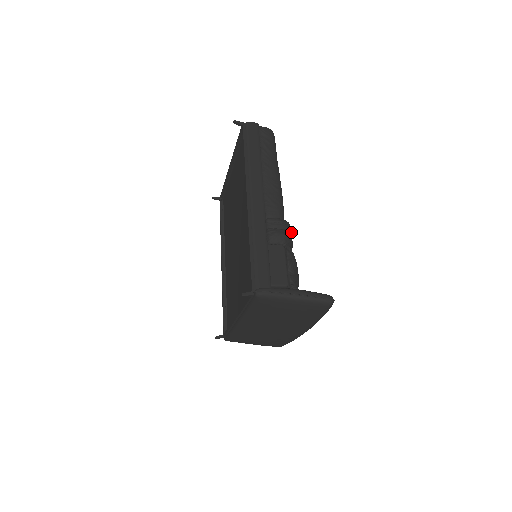
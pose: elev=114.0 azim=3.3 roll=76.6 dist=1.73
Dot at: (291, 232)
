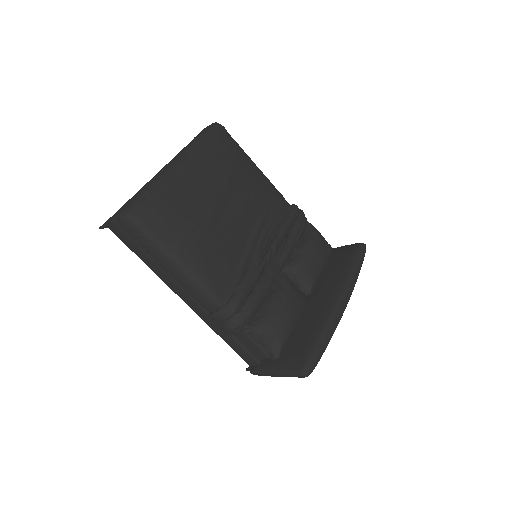
Dot at: (238, 305)
